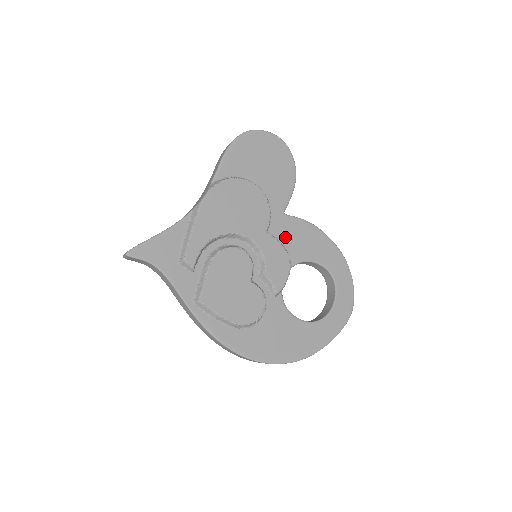
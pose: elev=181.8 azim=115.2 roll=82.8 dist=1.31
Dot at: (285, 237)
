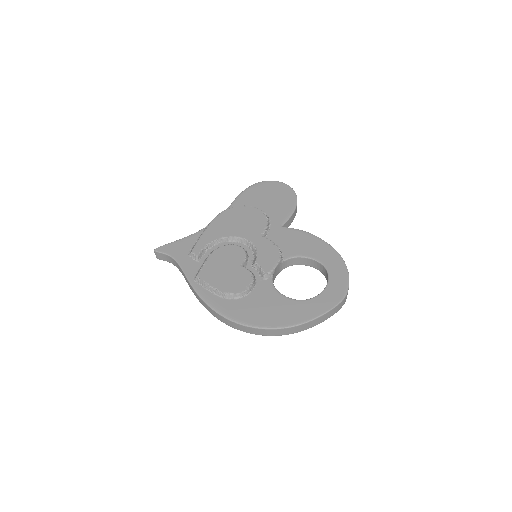
Dot at: (281, 241)
